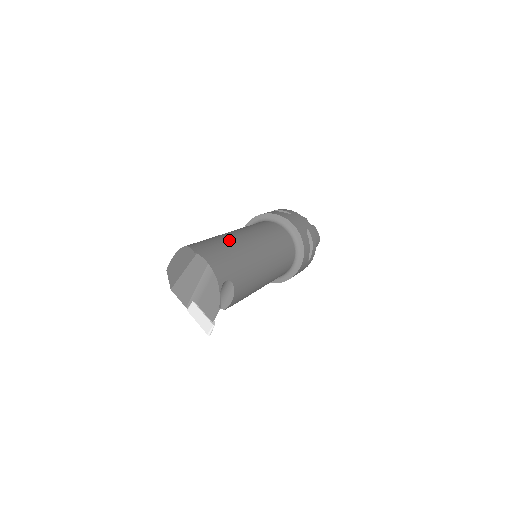
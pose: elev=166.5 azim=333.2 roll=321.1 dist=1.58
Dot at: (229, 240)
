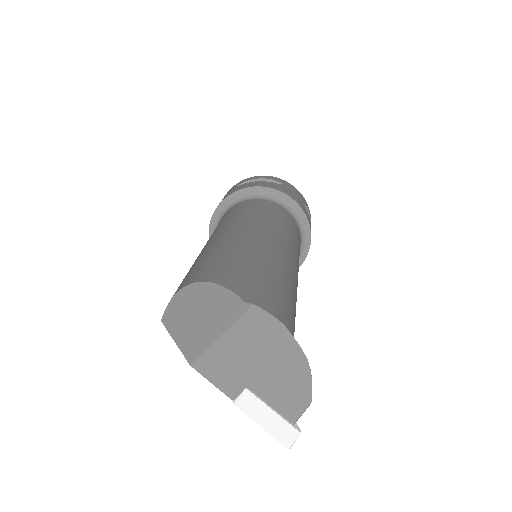
Dot at: (258, 253)
